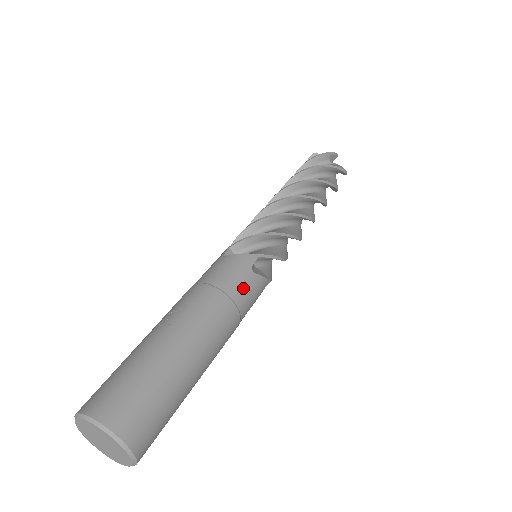
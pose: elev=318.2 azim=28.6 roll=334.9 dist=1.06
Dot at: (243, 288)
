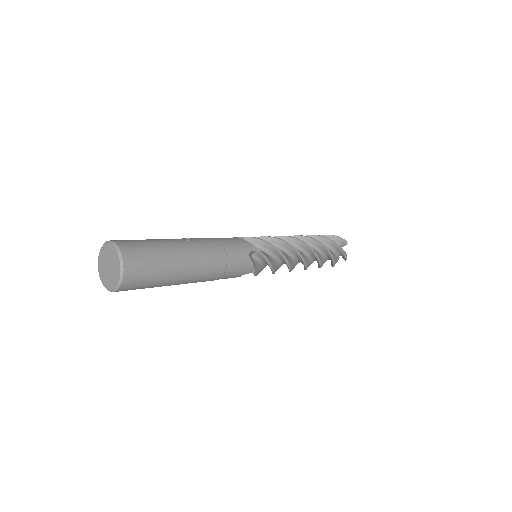
Dot at: (237, 257)
